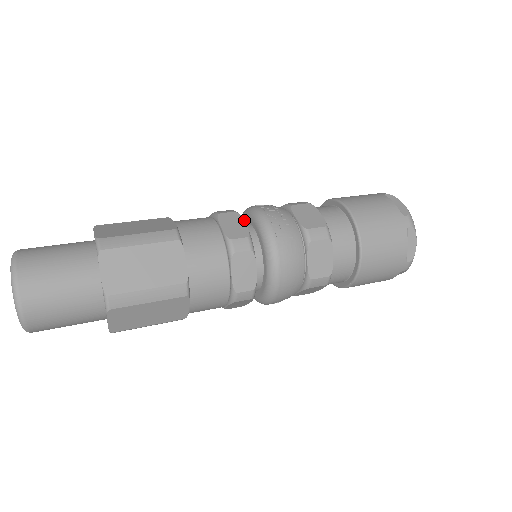
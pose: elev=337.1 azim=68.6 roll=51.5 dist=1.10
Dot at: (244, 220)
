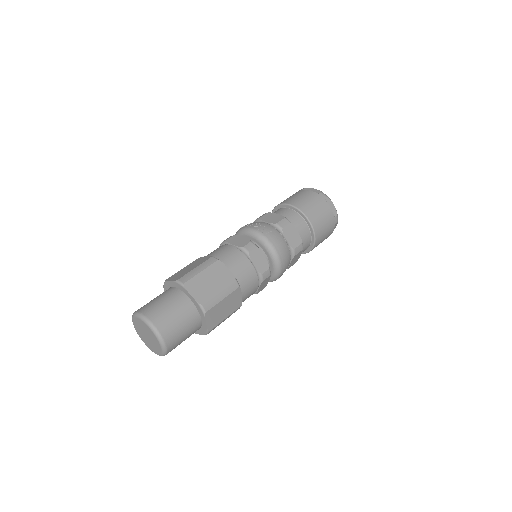
Dot at: occluded
